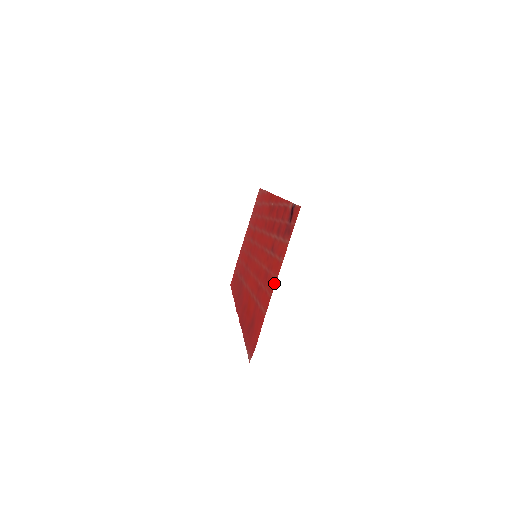
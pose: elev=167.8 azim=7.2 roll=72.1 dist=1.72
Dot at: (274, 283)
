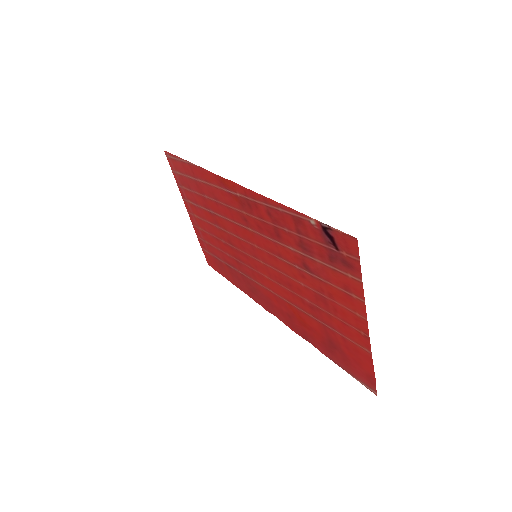
Dot at: (363, 323)
